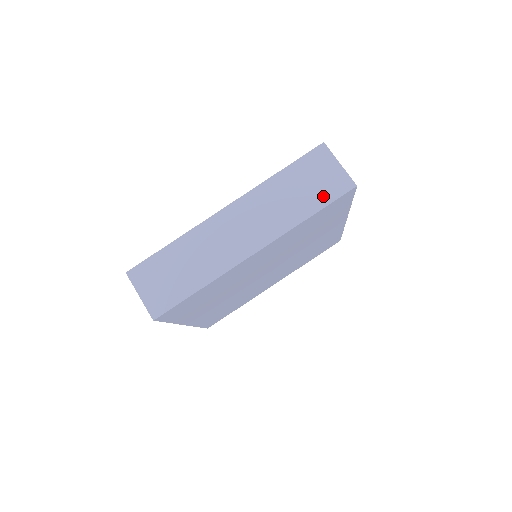
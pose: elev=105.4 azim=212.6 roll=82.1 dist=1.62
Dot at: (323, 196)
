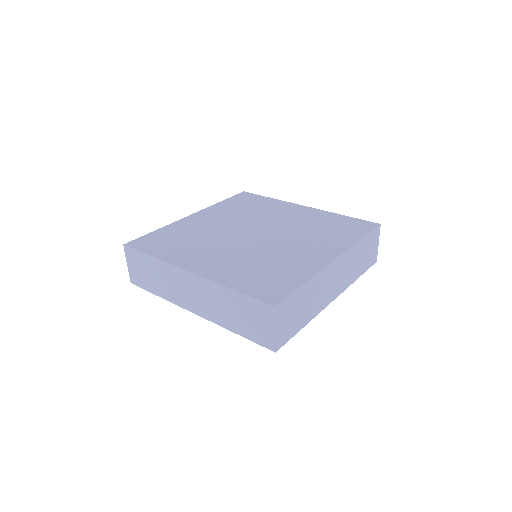
Dot at: (250, 333)
